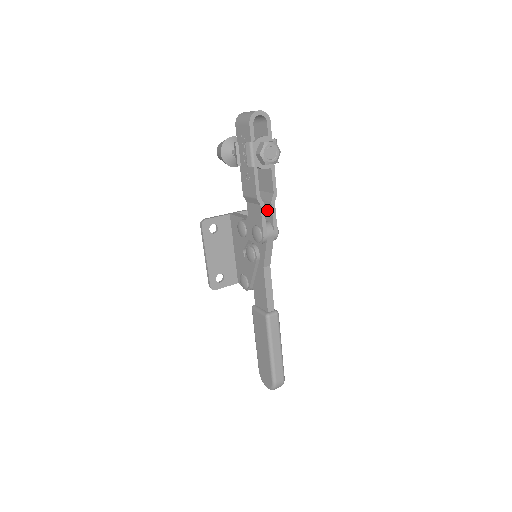
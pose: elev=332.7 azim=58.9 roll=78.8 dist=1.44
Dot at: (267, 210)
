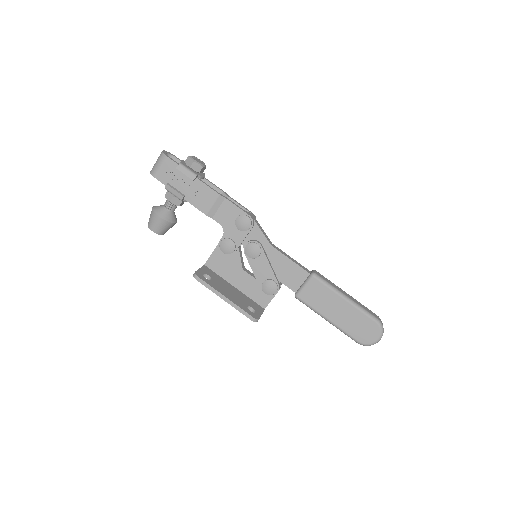
Dot at: occluded
